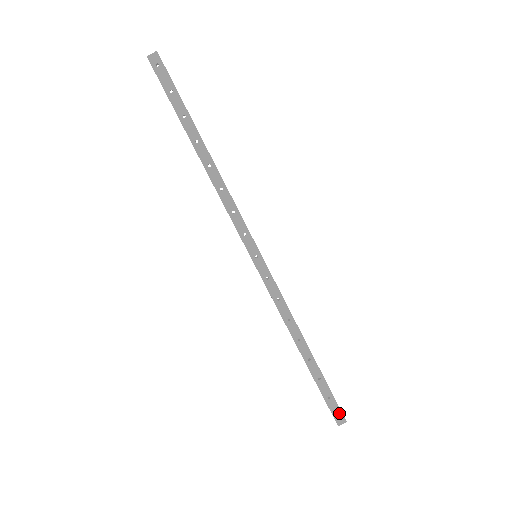
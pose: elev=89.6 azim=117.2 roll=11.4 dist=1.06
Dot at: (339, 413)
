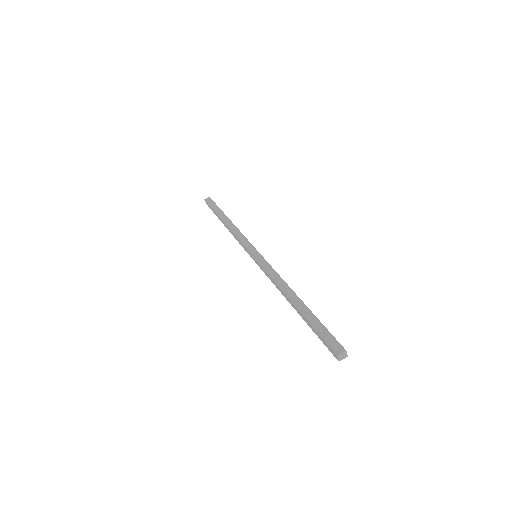
Dot at: (336, 343)
